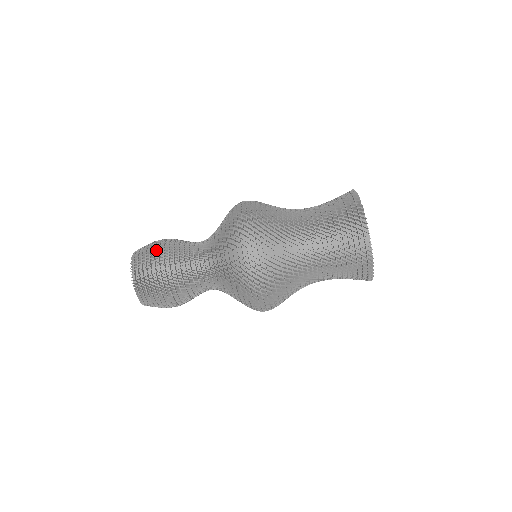
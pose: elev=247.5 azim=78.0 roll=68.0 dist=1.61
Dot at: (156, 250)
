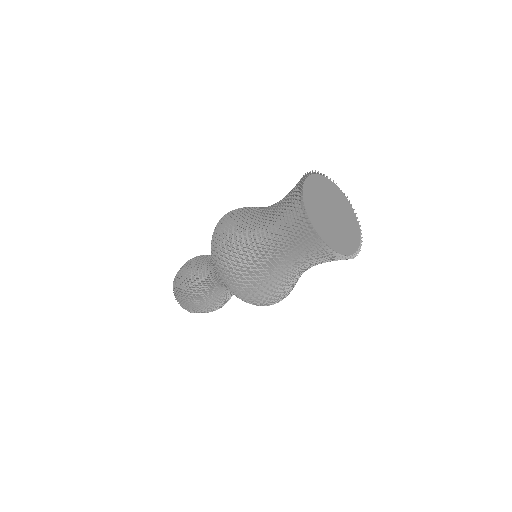
Dot at: (183, 272)
